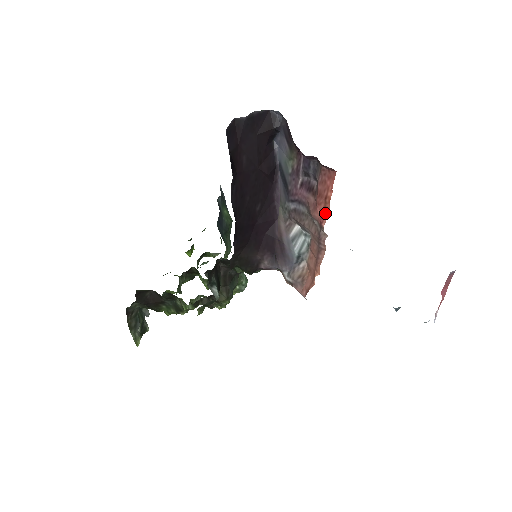
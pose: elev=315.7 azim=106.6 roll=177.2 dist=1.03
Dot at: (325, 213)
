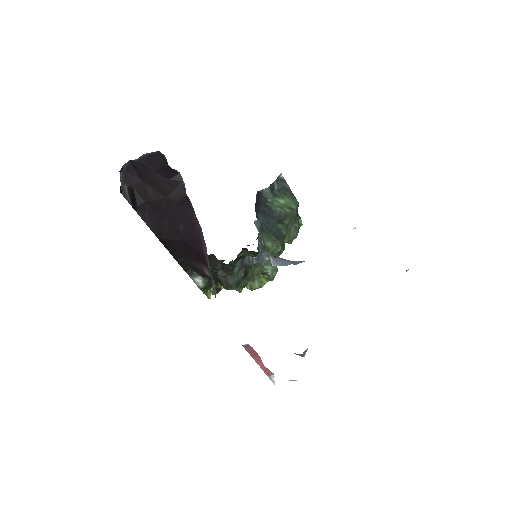
Dot at: occluded
